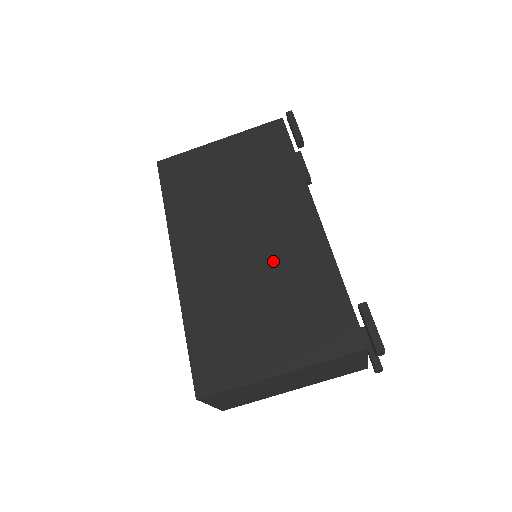
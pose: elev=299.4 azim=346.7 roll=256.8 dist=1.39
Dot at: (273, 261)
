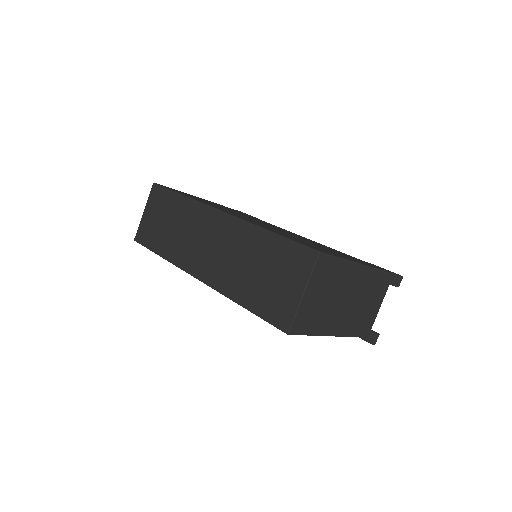
Dot at: (296, 236)
